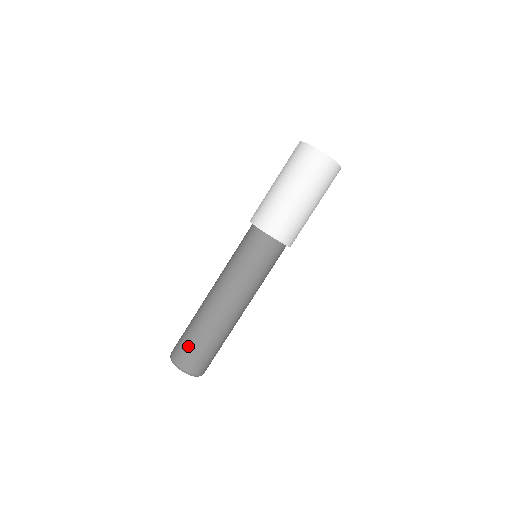
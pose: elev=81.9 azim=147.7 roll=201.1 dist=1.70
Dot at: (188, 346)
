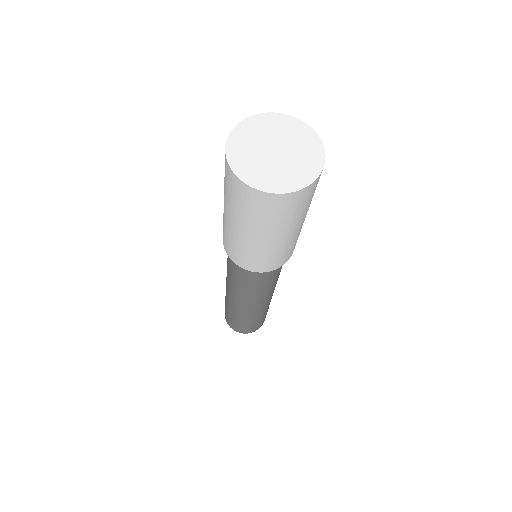
Dot at: (225, 309)
